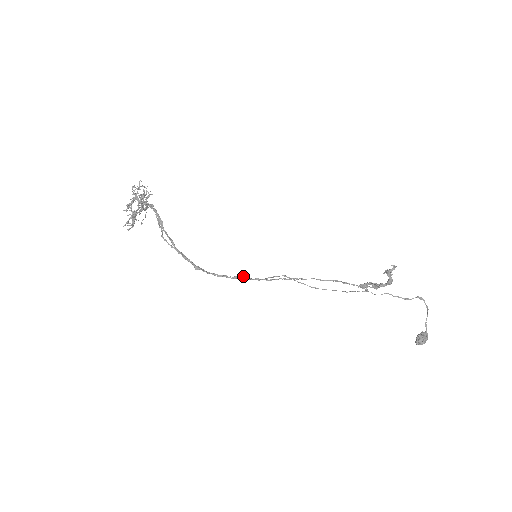
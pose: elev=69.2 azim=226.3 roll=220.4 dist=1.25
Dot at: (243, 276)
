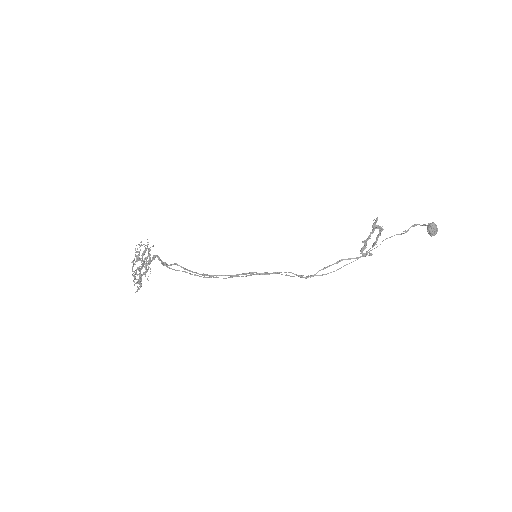
Dot at: (251, 272)
